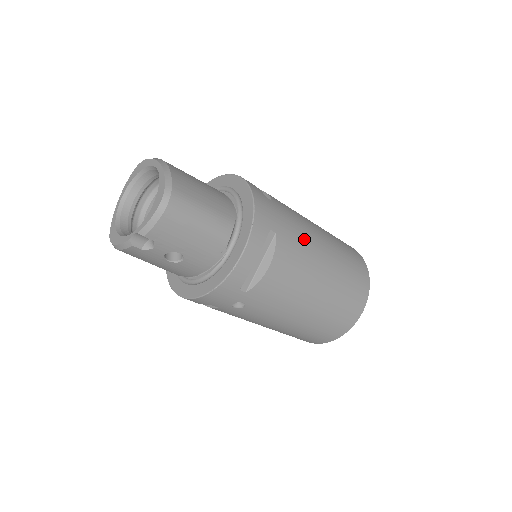
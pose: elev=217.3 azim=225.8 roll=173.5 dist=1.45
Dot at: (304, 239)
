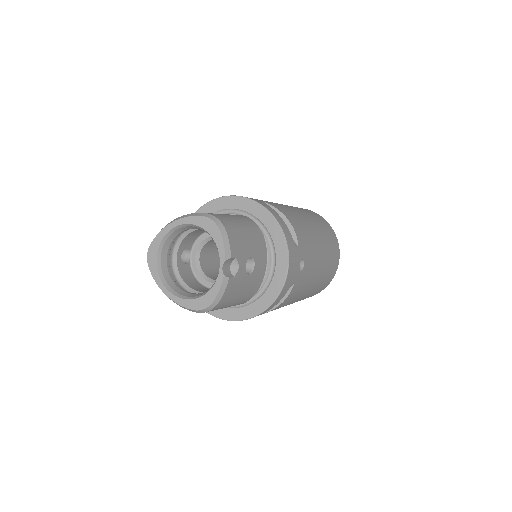
Dot at: occluded
